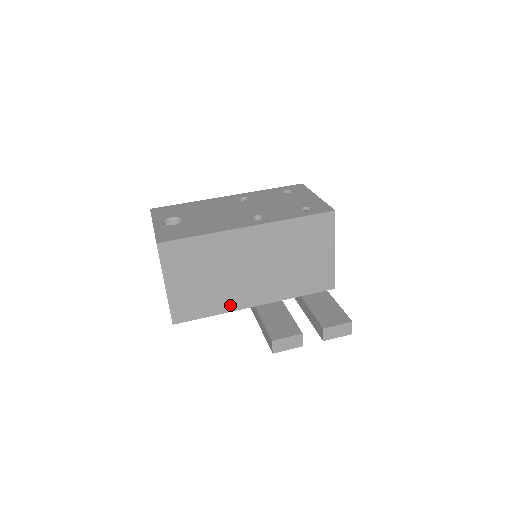
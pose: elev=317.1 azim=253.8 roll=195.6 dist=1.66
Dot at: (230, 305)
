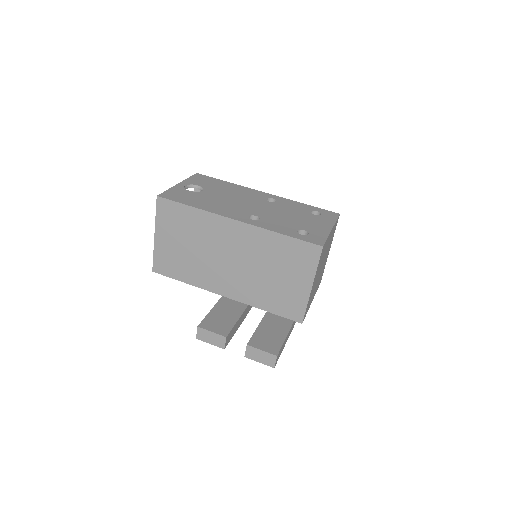
Dot at: (202, 282)
